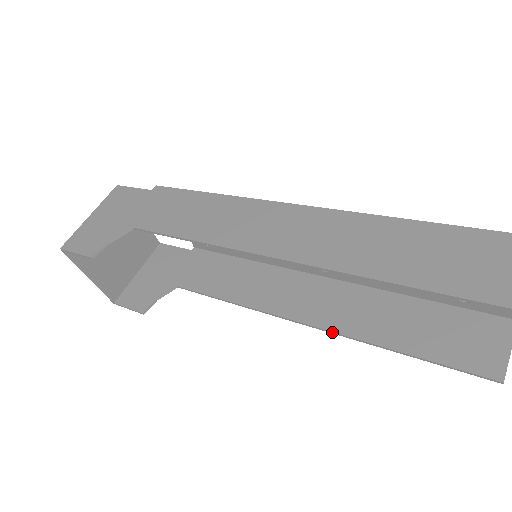
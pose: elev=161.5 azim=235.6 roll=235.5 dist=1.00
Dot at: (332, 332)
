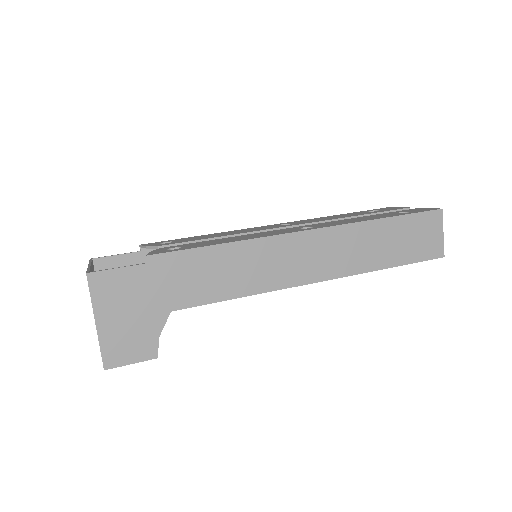
Dot at: occluded
